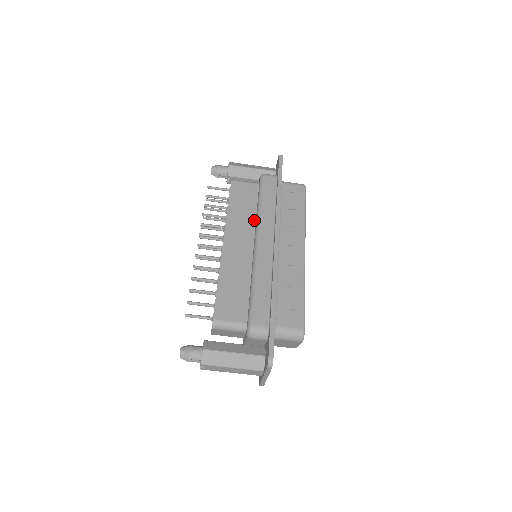
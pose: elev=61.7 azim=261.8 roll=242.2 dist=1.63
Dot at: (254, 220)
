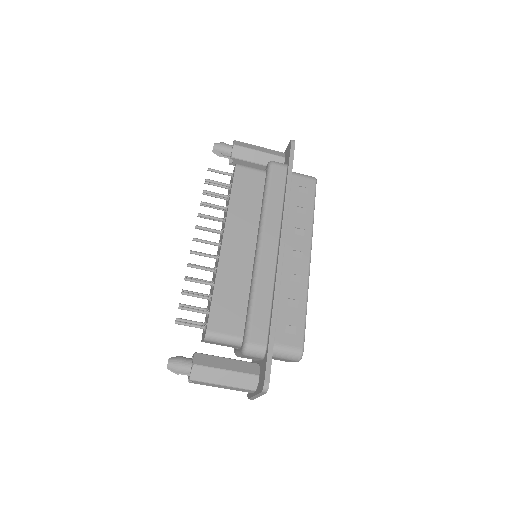
Dot at: (258, 216)
